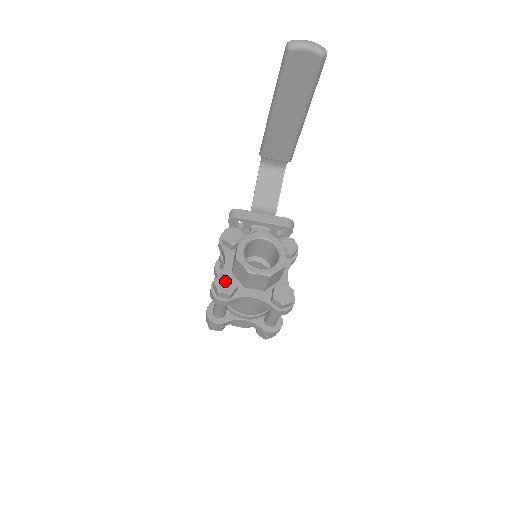
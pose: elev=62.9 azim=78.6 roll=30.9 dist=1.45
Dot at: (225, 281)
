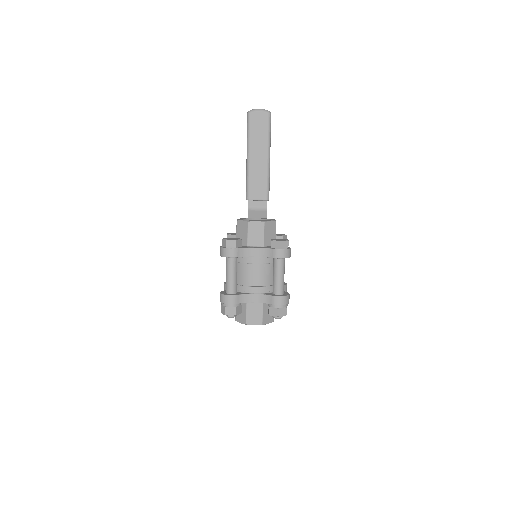
Dot at: (231, 238)
